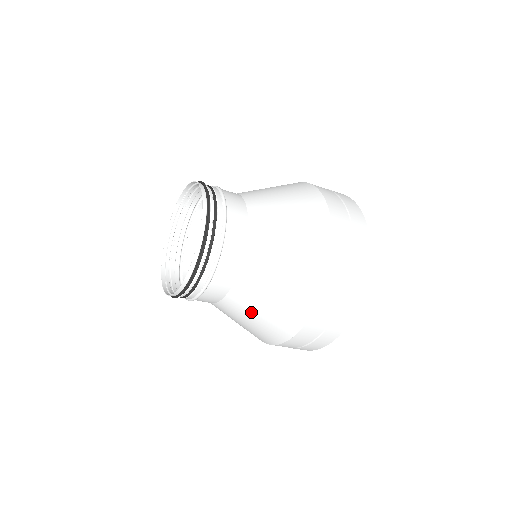
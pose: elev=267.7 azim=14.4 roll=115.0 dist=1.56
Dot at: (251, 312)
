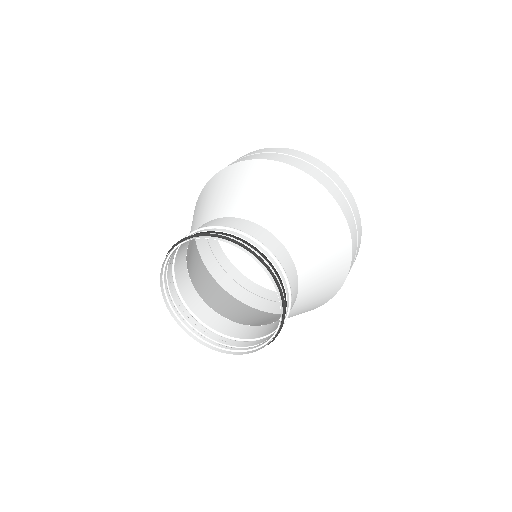
Dot at: (243, 316)
